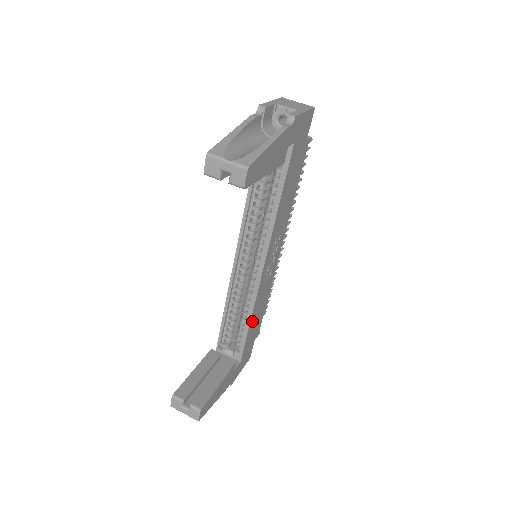
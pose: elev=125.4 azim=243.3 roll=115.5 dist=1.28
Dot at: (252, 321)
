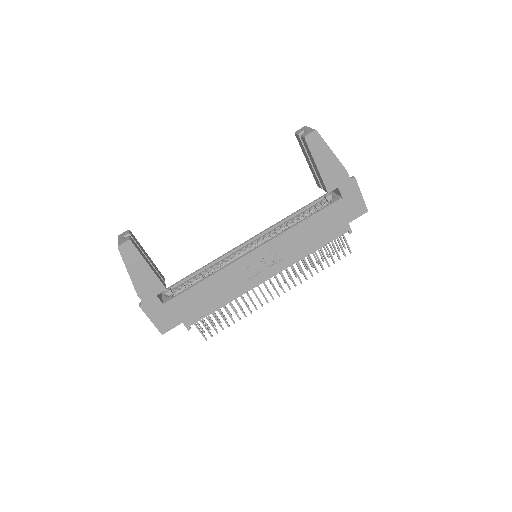
Dot at: (205, 285)
